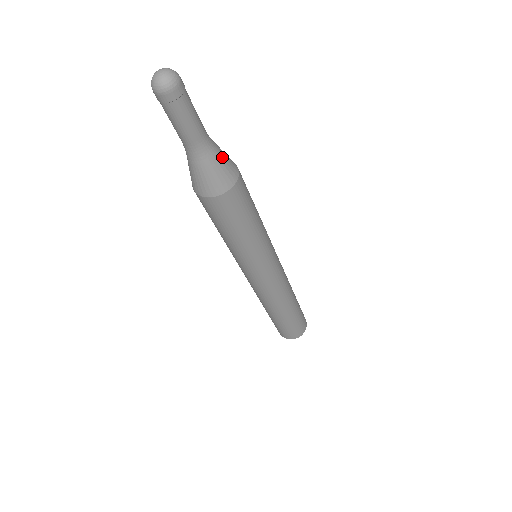
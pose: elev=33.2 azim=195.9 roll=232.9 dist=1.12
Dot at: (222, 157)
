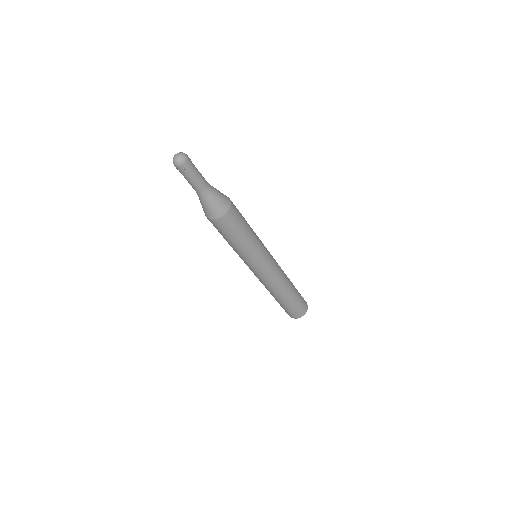
Dot at: (218, 191)
